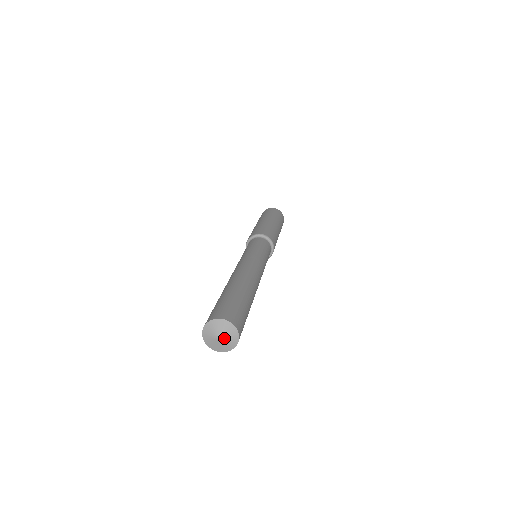
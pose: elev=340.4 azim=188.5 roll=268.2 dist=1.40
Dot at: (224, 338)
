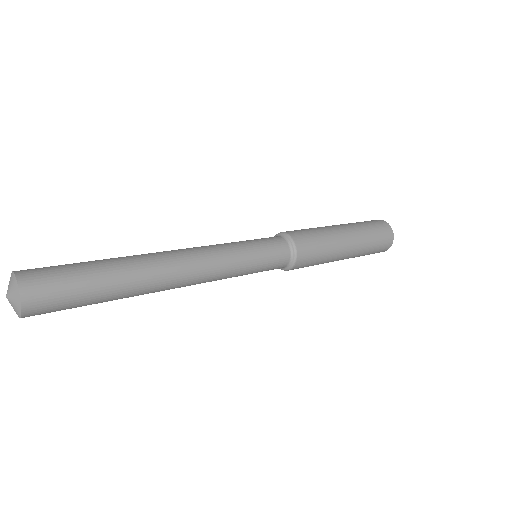
Dot at: (10, 299)
